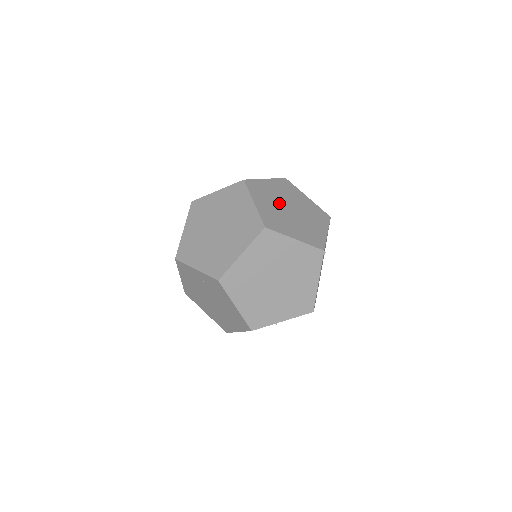
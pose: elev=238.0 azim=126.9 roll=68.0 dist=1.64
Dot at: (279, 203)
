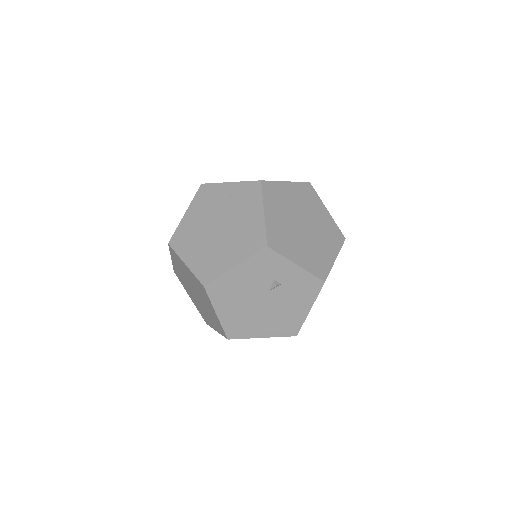
Dot at: occluded
